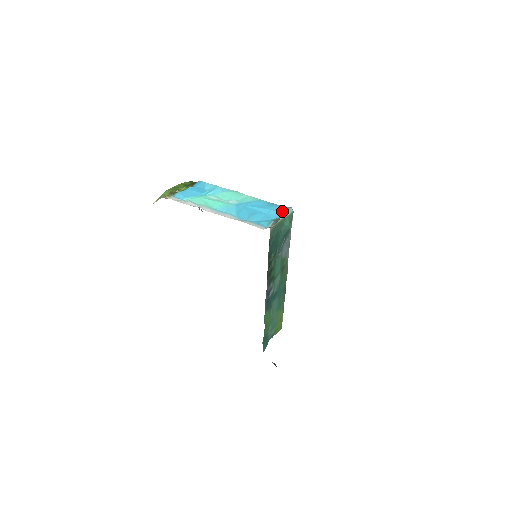
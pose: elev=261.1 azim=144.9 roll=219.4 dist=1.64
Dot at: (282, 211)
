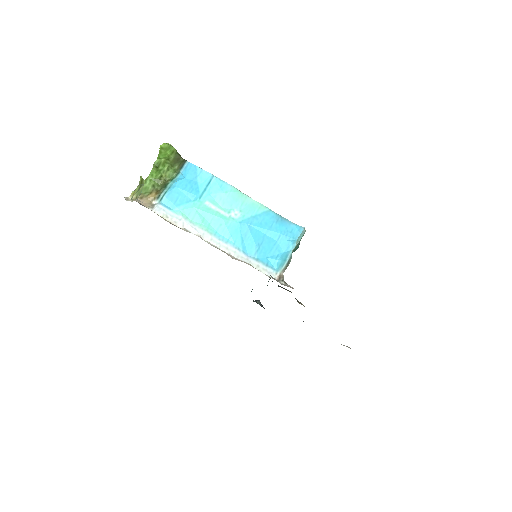
Dot at: (294, 236)
